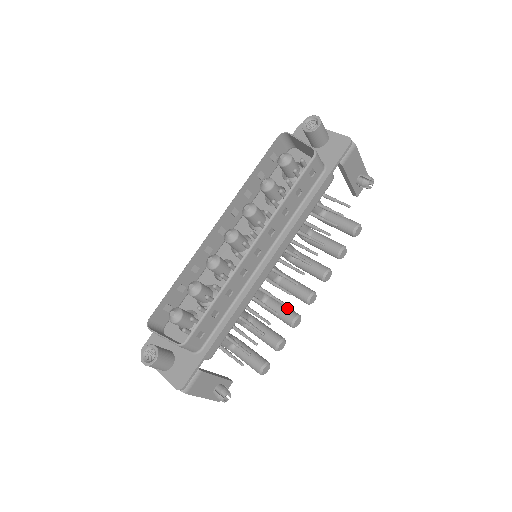
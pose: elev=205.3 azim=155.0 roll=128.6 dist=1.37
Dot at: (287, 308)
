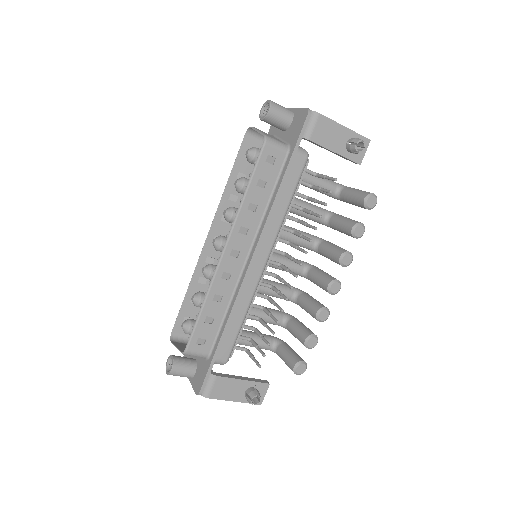
Dot at: (313, 302)
